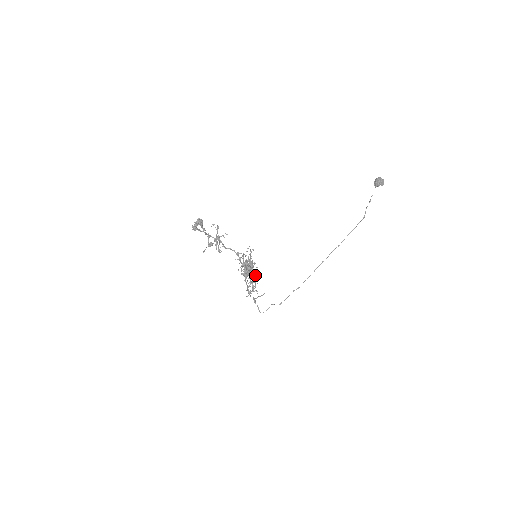
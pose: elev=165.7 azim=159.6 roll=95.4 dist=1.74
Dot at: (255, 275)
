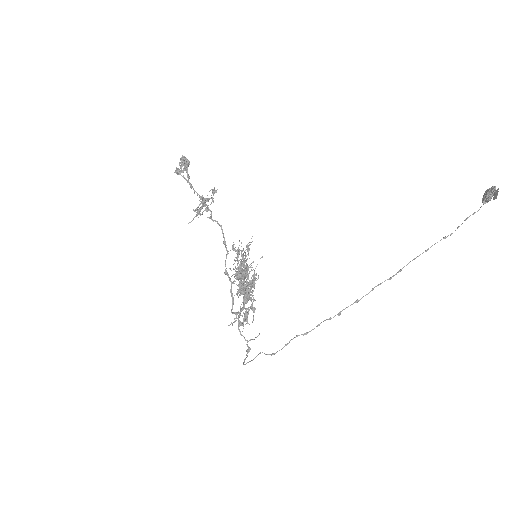
Dot at: (246, 286)
